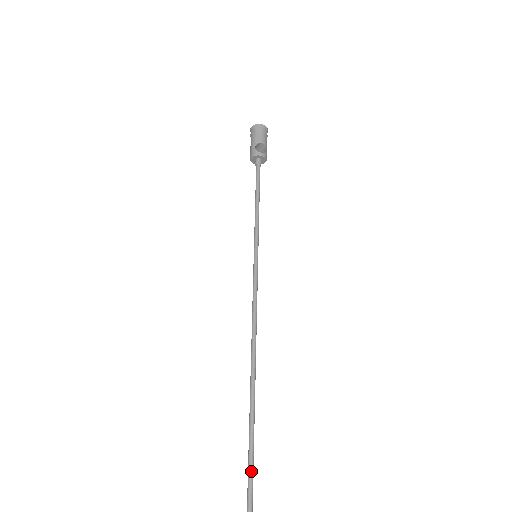
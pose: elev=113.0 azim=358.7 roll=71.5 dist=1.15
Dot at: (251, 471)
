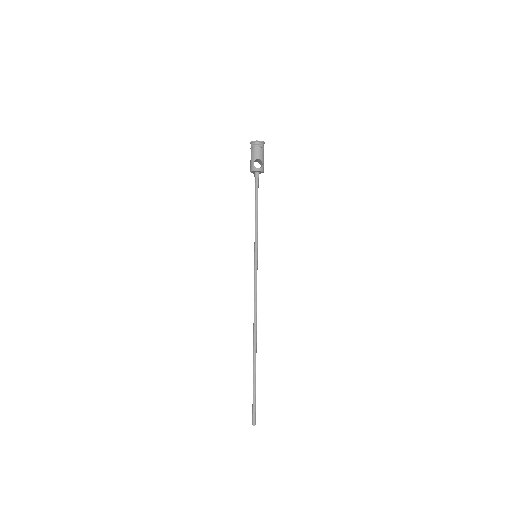
Dot at: (254, 399)
